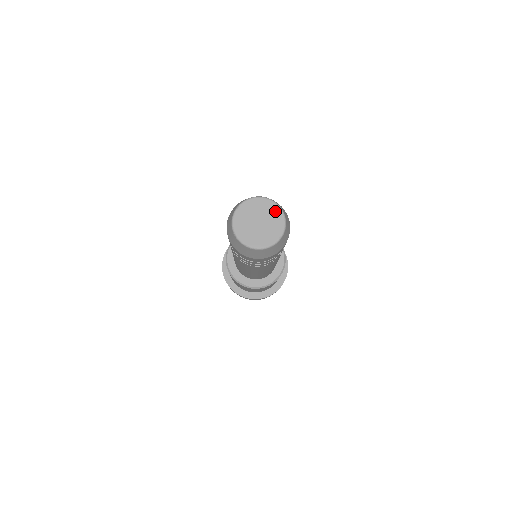
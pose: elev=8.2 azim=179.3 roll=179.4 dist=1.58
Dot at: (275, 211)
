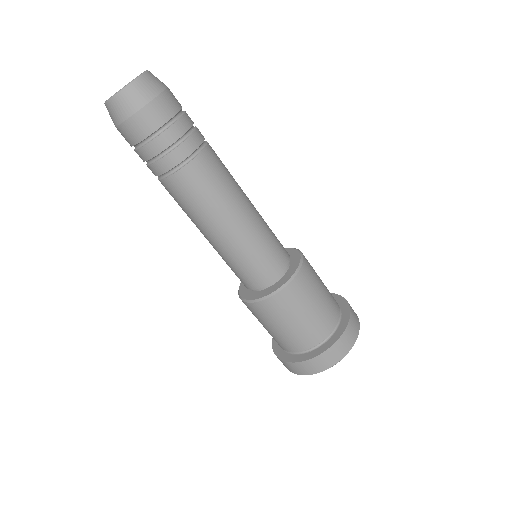
Dot at: (139, 75)
